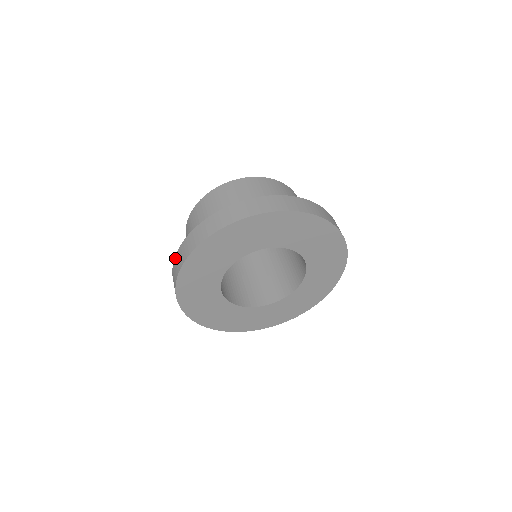
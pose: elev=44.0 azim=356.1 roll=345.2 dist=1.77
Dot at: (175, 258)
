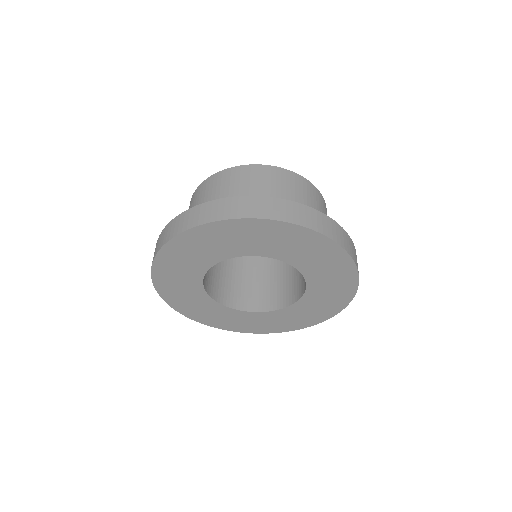
Dot at: (212, 202)
